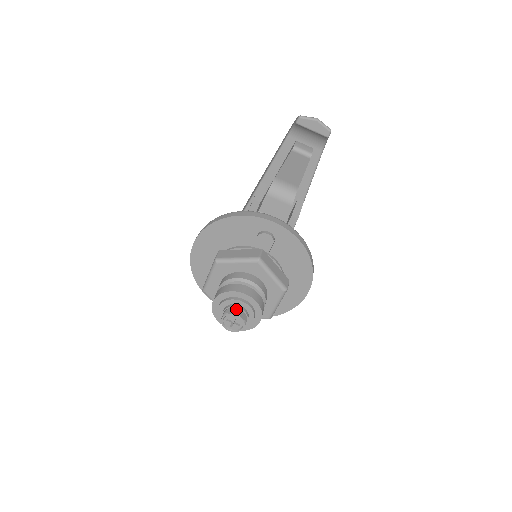
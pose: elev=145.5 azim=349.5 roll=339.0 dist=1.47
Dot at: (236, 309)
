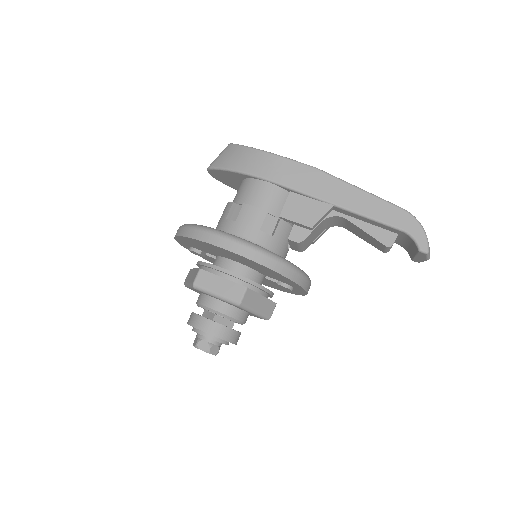
Dot at: (218, 349)
